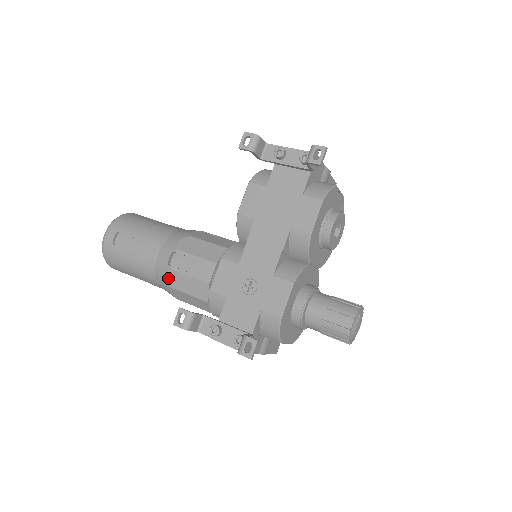
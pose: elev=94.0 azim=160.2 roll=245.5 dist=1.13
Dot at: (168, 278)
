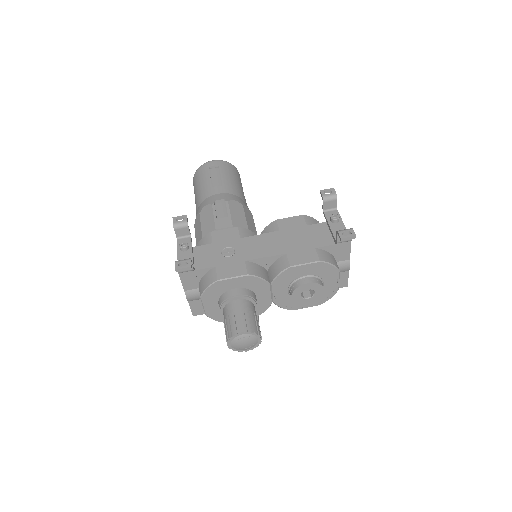
Dot at: (205, 207)
